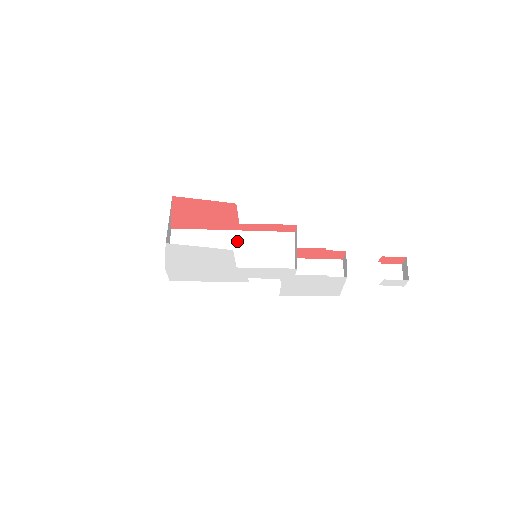
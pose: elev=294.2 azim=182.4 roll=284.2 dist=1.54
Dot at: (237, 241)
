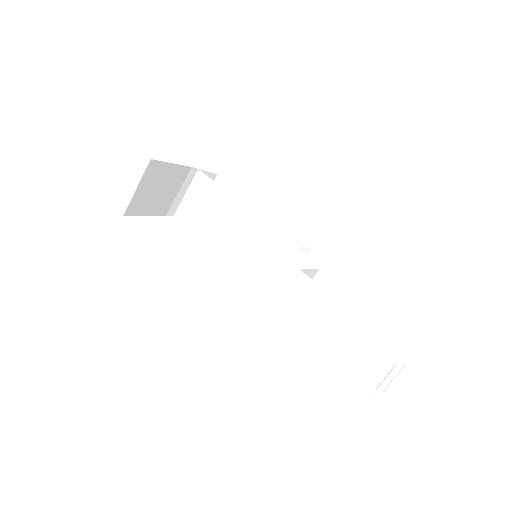
Dot at: (245, 226)
